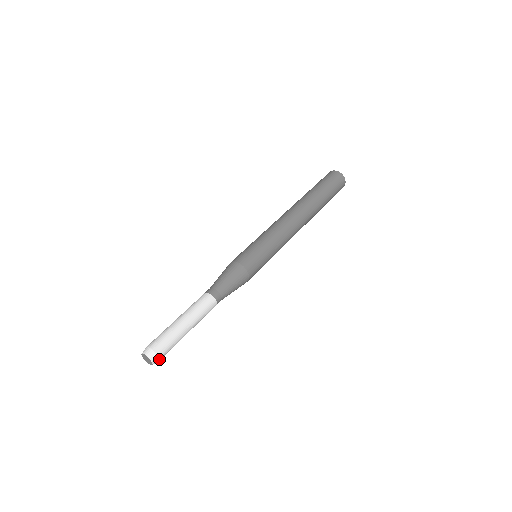
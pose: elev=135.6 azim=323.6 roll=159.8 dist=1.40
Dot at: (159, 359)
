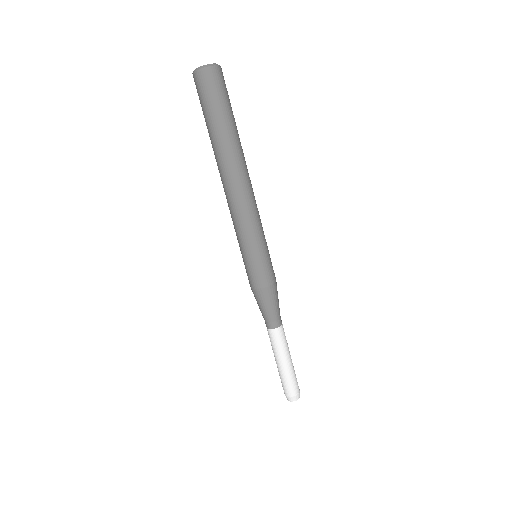
Dot at: (298, 393)
